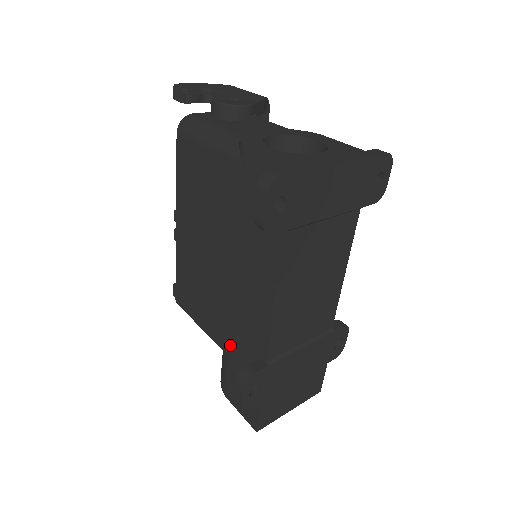
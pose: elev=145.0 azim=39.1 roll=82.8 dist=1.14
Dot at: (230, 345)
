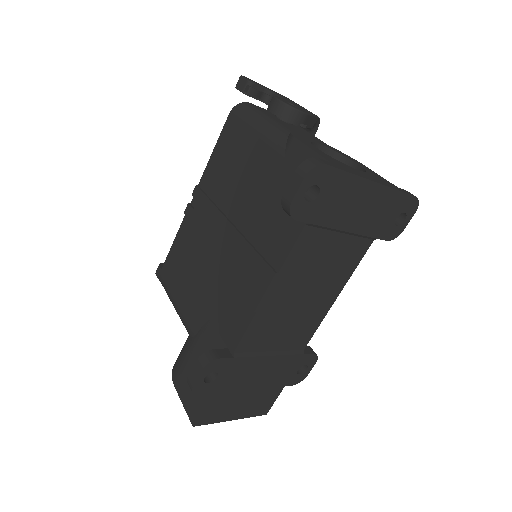
Dot at: (200, 329)
